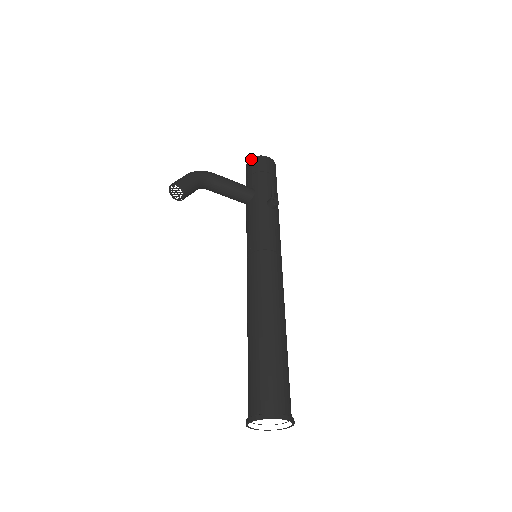
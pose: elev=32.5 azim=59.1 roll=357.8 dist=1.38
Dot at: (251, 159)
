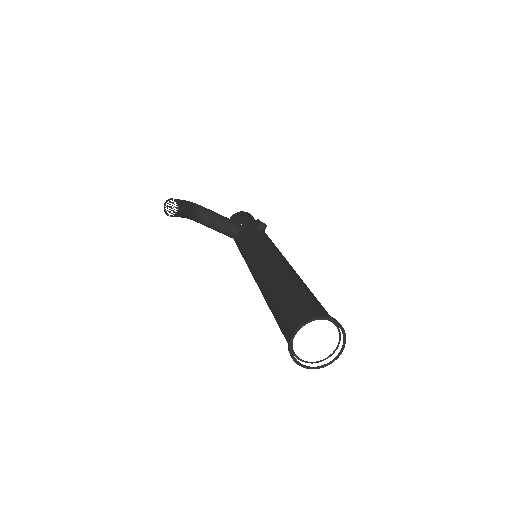
Dot at: (232, 215)
